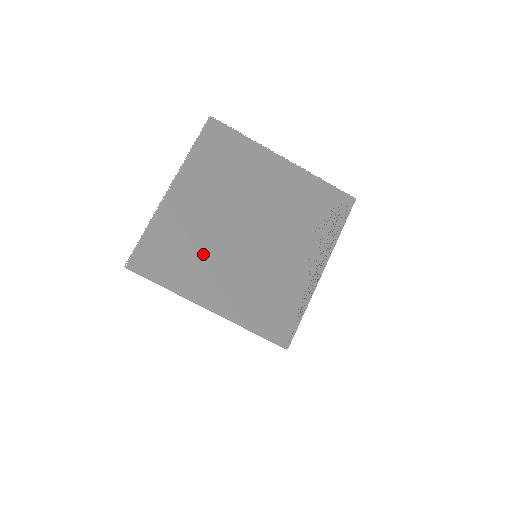
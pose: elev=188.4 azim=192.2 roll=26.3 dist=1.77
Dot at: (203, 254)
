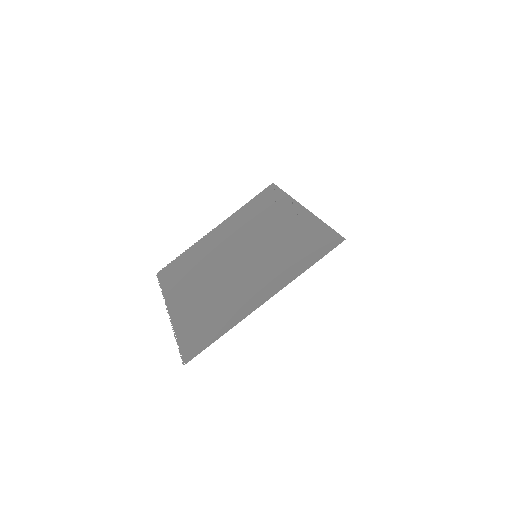
Dot at: (224, 297)
